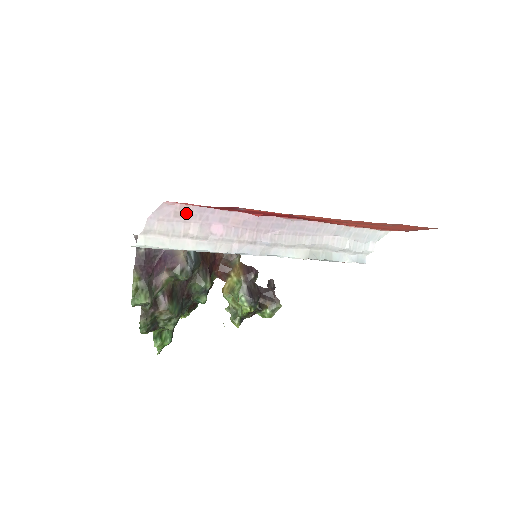
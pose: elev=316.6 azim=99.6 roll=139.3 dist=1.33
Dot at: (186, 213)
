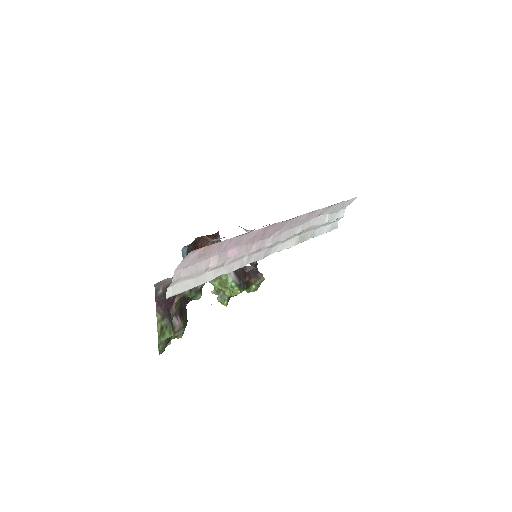
Dot at: (208, 251)
